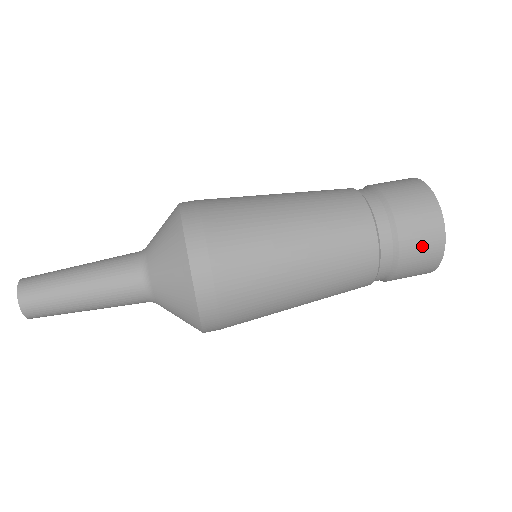
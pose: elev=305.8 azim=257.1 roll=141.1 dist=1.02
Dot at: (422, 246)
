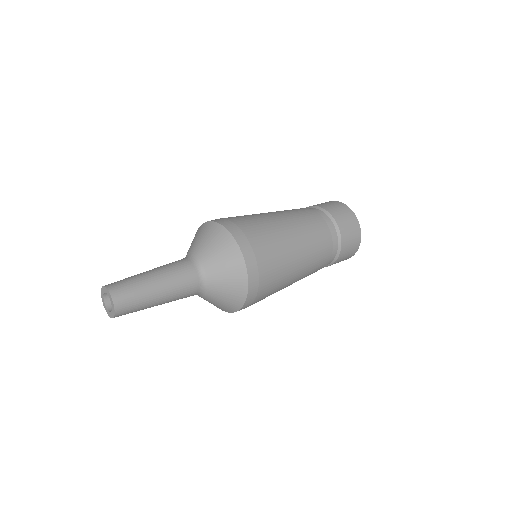
Dot at: (351, 243)
